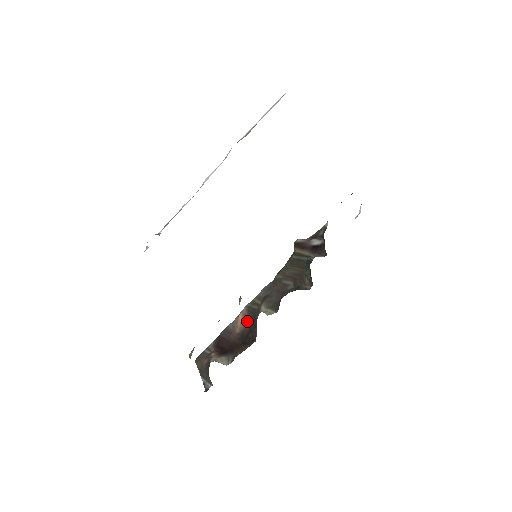
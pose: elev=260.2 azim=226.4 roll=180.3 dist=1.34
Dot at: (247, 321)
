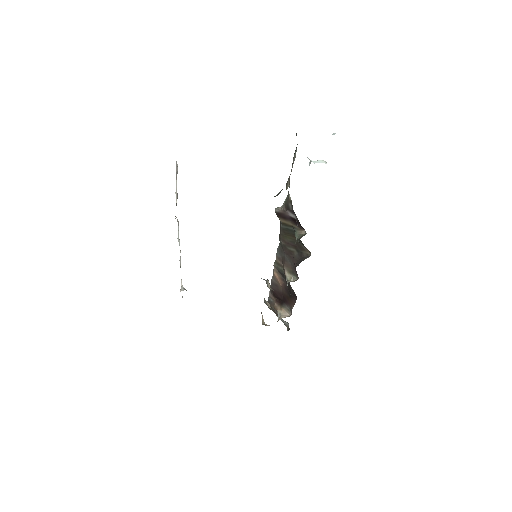
Dot at: (282, 278)
